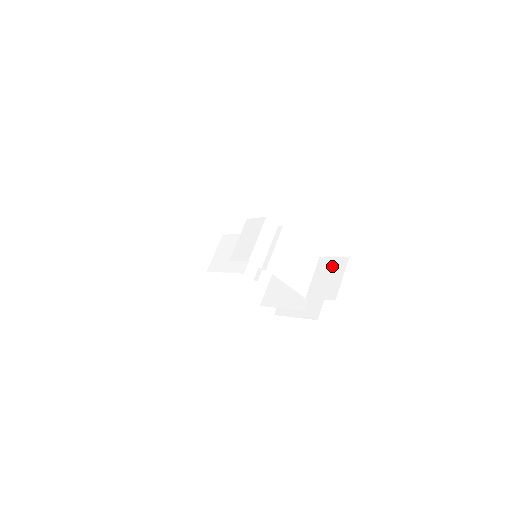
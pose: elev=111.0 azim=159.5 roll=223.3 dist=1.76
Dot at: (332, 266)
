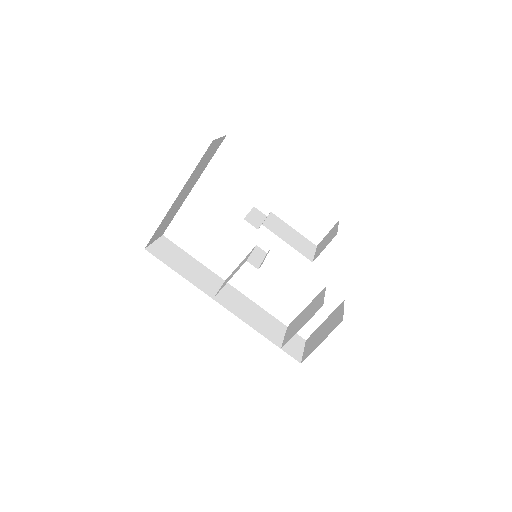
Dot at: (328, 235)
